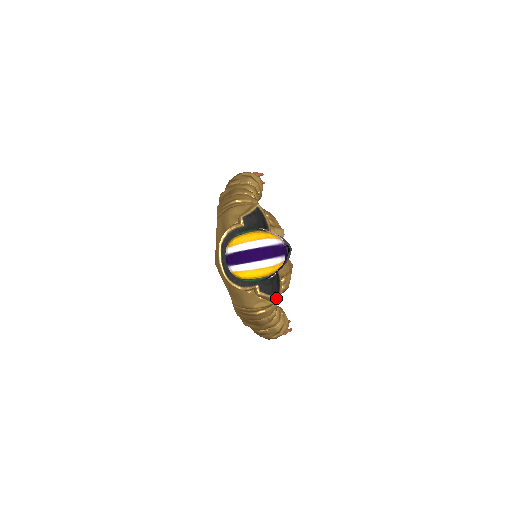
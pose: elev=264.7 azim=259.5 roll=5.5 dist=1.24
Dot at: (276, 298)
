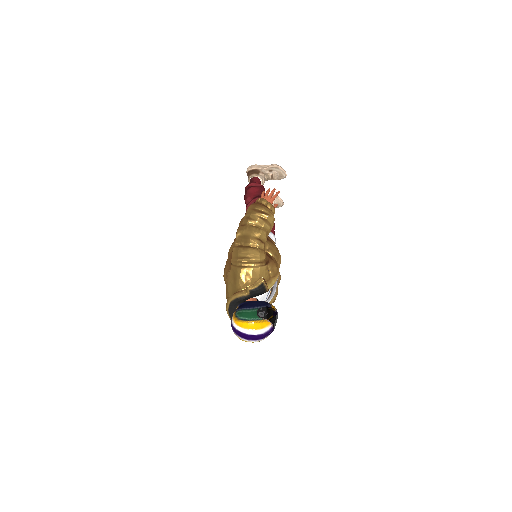
Dot at: occluded
